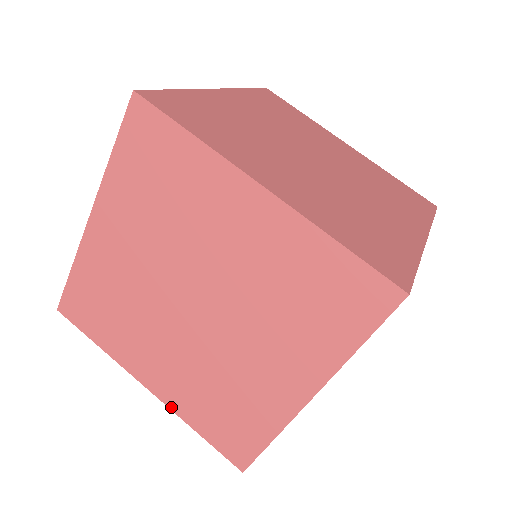
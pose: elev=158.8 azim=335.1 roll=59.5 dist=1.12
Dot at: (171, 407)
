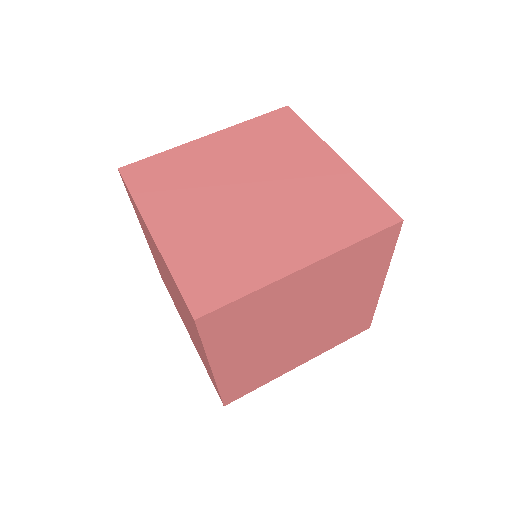
Dot at: occluded
